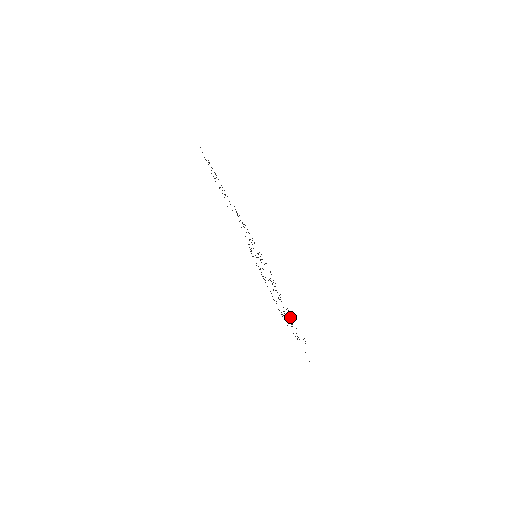
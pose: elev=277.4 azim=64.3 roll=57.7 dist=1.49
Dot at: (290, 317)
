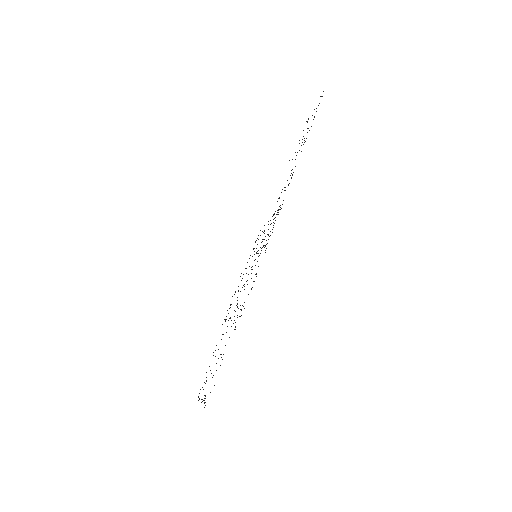
Dot at: occluded
